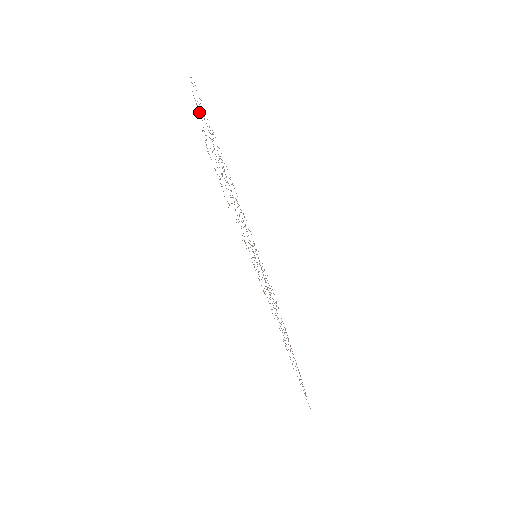
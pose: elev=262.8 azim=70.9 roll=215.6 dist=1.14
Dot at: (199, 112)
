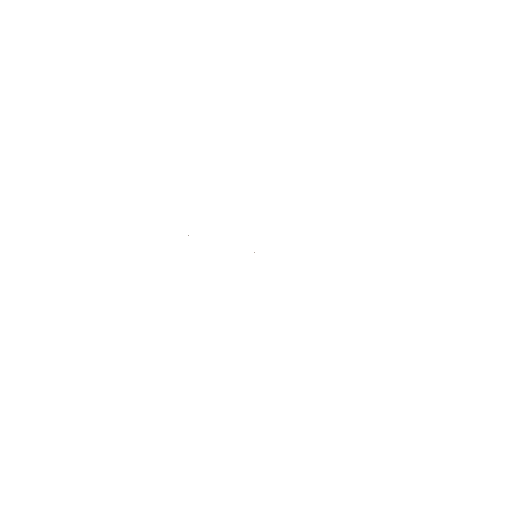
Dot at: occluded
